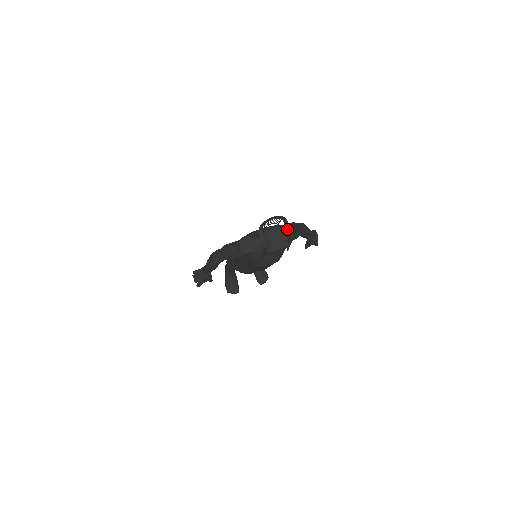
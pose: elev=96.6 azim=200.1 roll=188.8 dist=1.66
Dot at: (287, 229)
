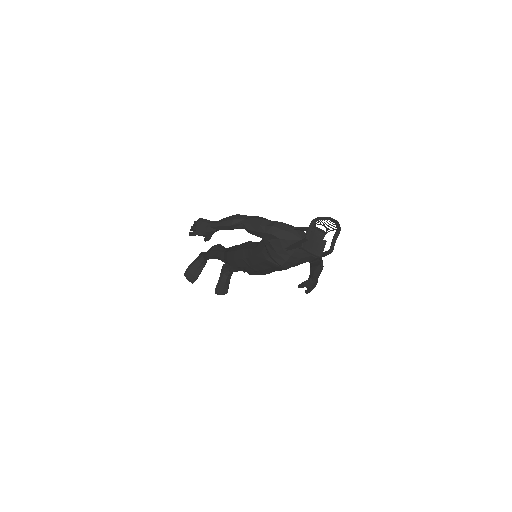
Dot at: (333, 241)
